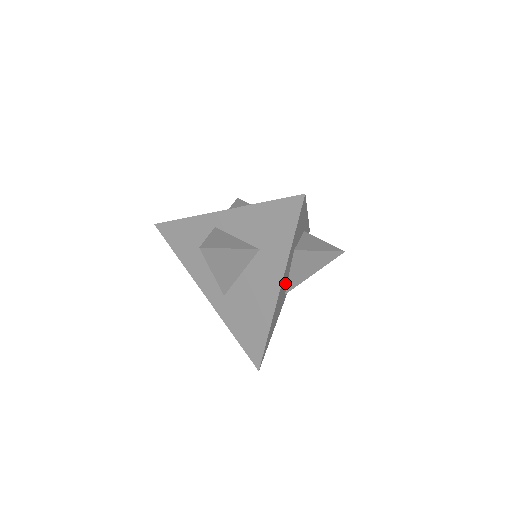
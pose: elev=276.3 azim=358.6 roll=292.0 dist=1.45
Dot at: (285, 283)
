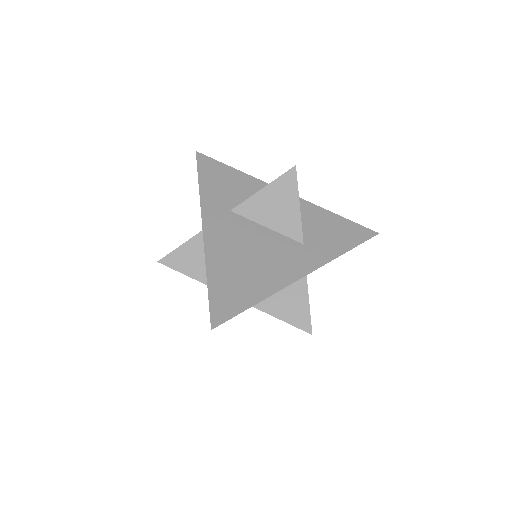
Dot at: occluded
